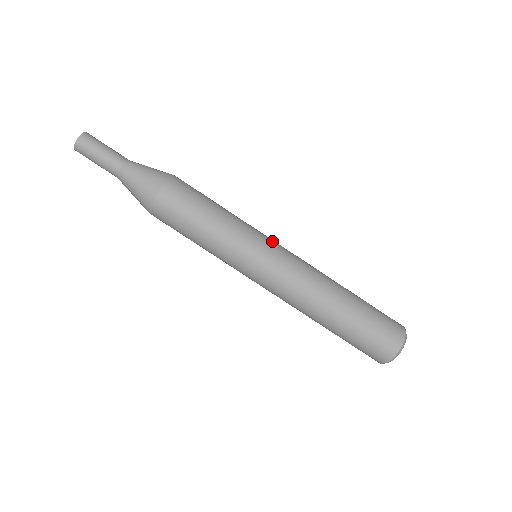
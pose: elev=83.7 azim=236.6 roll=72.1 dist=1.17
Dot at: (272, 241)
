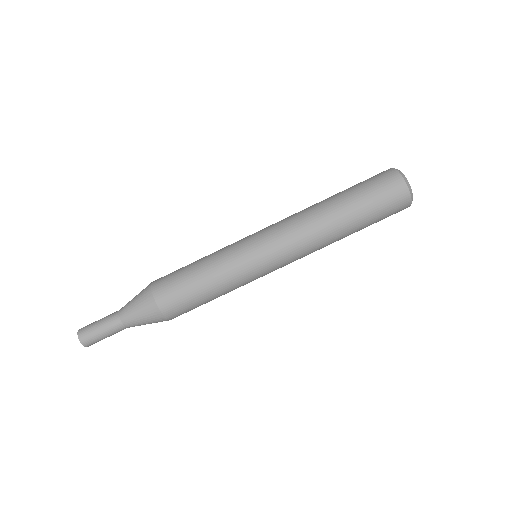
Dot at: occluded
